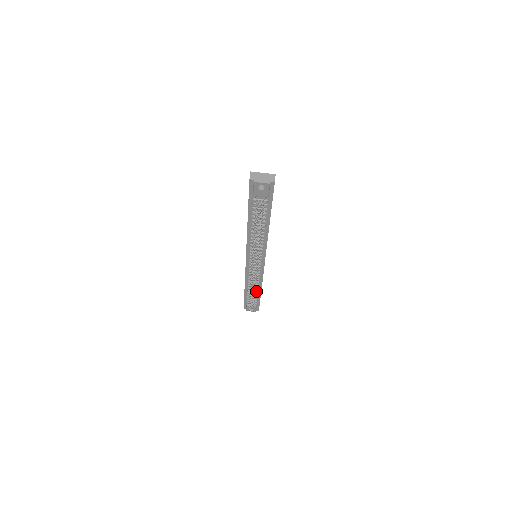
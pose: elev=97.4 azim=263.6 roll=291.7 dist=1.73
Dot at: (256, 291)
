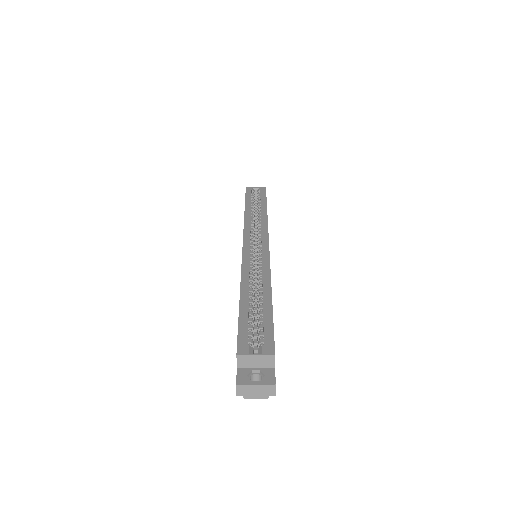
Dot at: occluded
